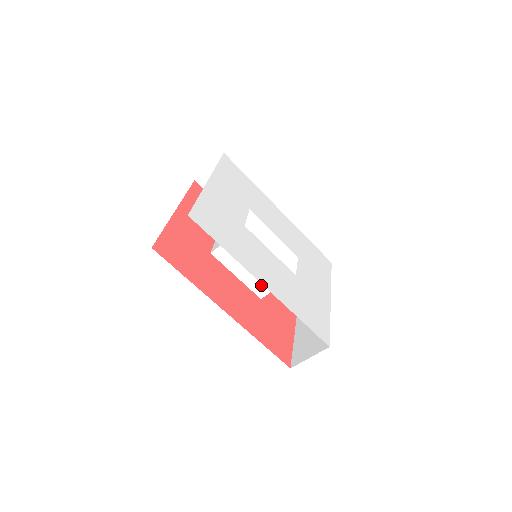
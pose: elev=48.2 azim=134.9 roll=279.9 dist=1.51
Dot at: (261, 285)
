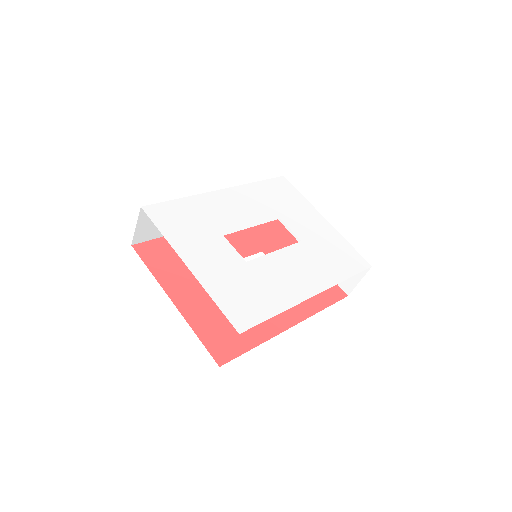
Dot at: occluded
